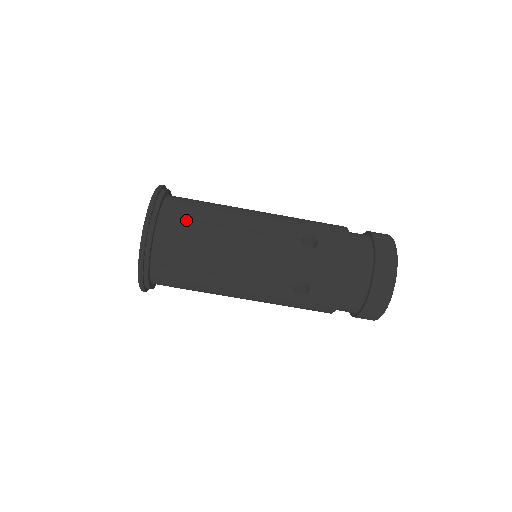
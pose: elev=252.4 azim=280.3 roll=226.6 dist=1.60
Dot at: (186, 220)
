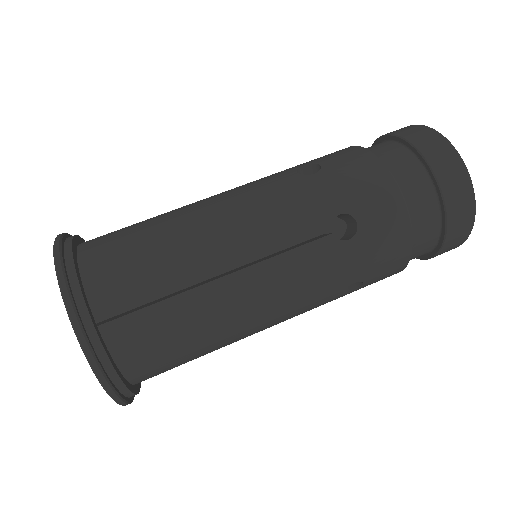
Dot at: (122, 237)
